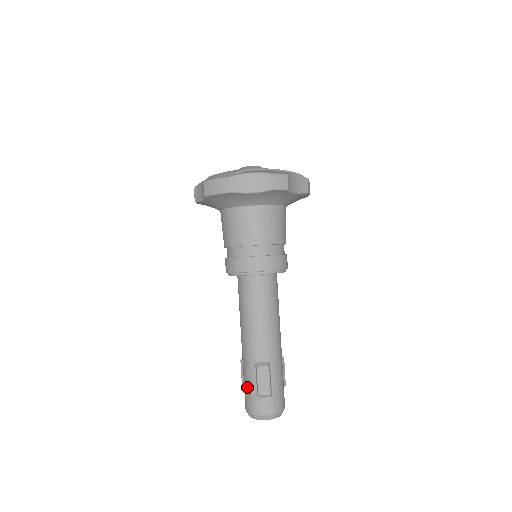
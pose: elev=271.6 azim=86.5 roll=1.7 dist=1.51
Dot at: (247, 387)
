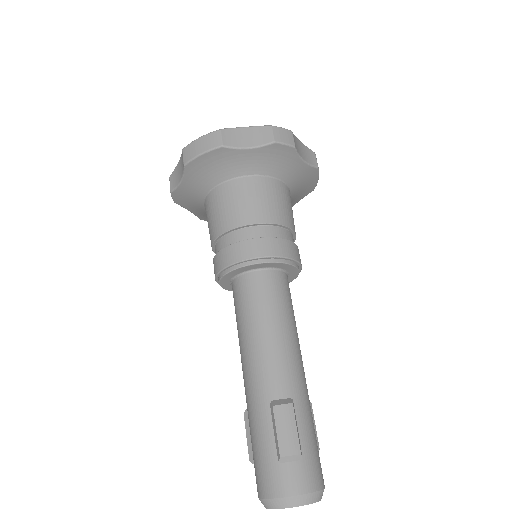
Dot at: (259, 449)
